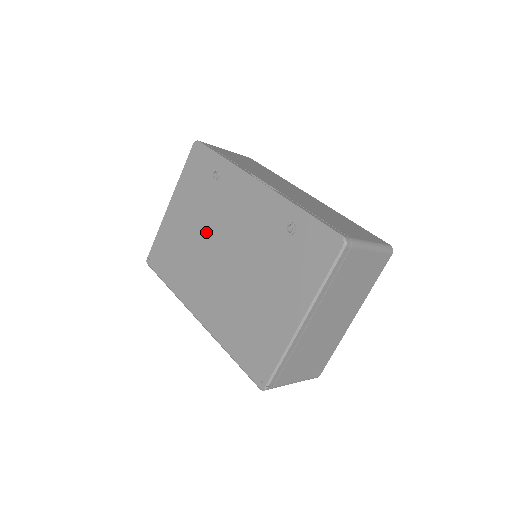
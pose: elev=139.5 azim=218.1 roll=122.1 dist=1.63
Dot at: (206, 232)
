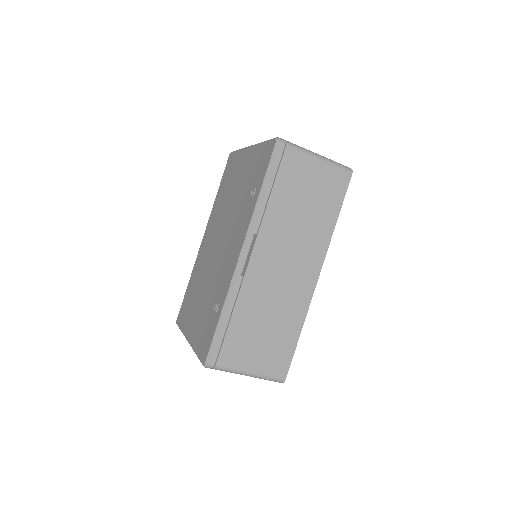
Dot at: (230, 212)
